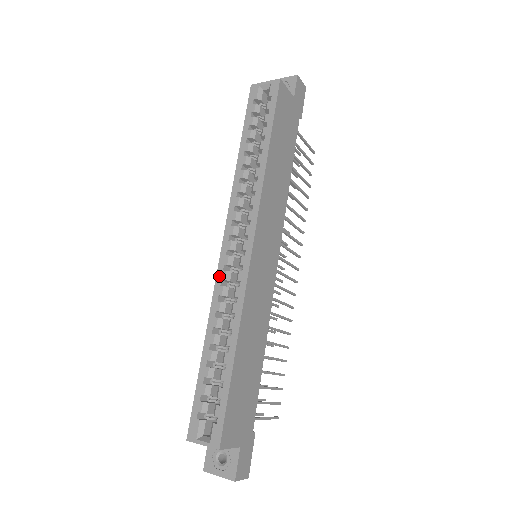
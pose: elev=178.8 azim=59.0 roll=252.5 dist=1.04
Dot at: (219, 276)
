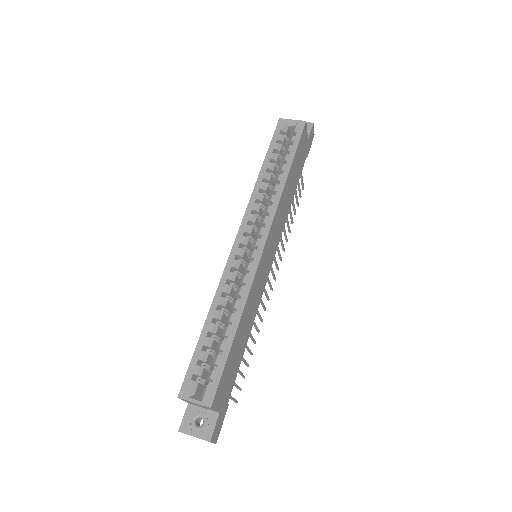
Dot at: (230, 263)
